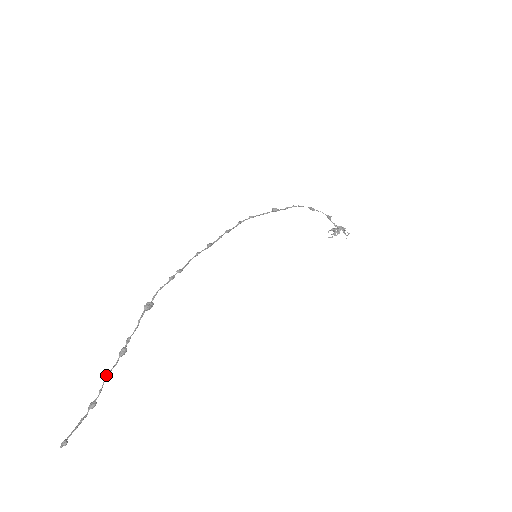
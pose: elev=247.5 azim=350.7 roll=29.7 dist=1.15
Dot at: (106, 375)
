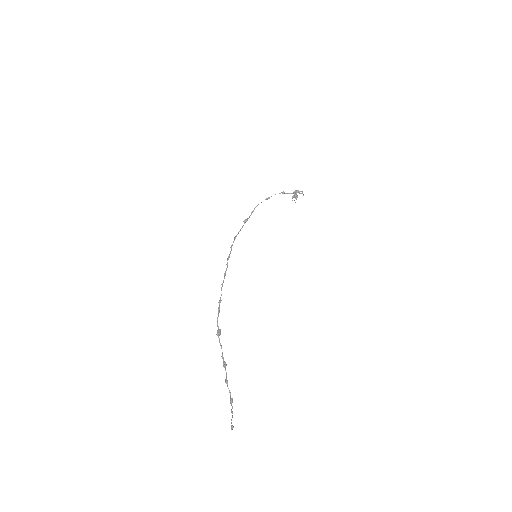
Dot at: (226, 382)
